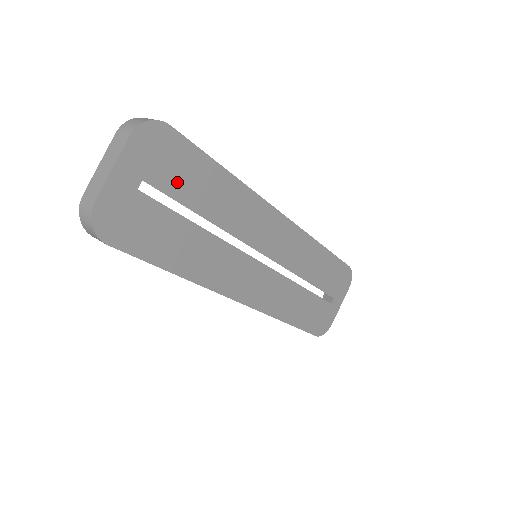
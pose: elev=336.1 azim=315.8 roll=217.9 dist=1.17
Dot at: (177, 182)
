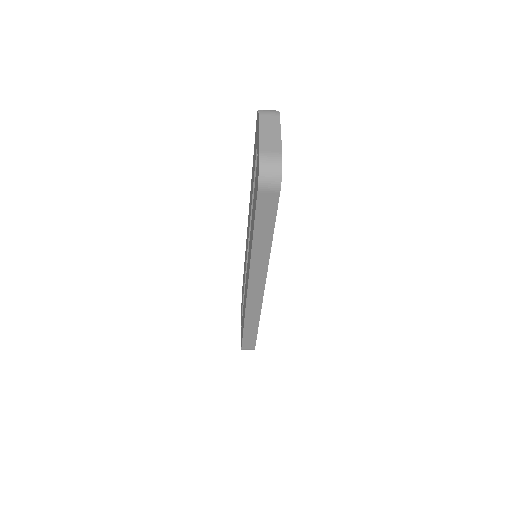
Dot at: occluded
